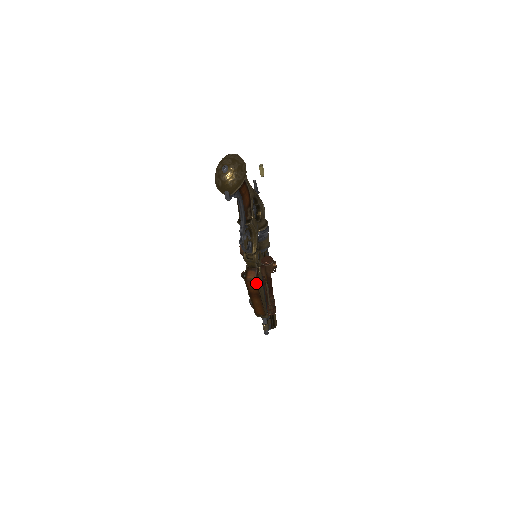
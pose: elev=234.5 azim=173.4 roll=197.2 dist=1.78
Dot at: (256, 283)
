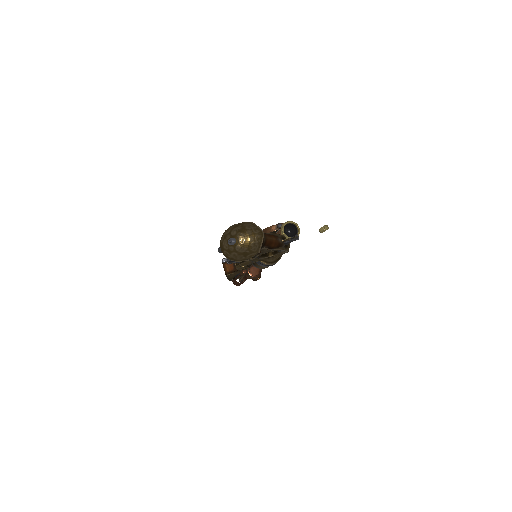
Dot at: (226, 274)
